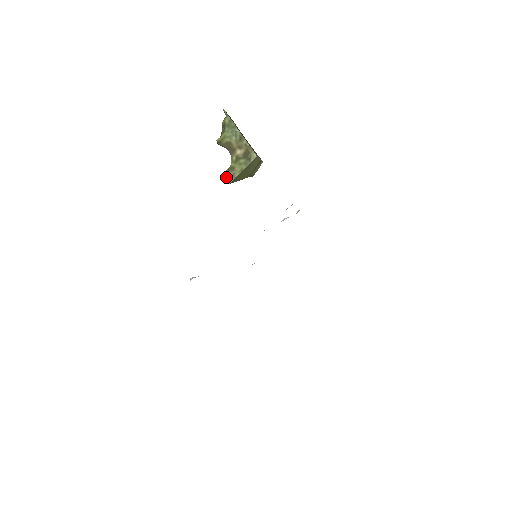
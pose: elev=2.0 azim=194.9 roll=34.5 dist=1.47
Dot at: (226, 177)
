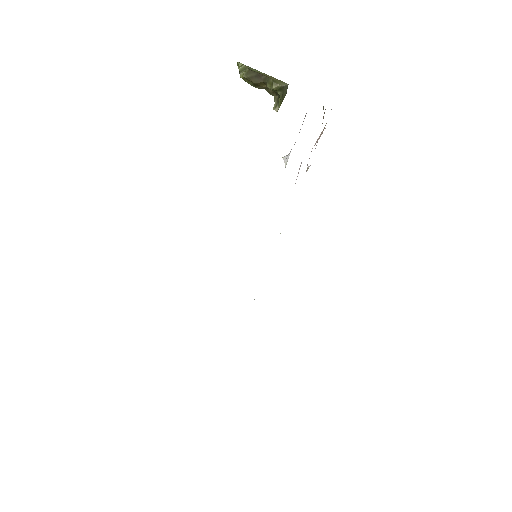
Dot at: (276, 83)
